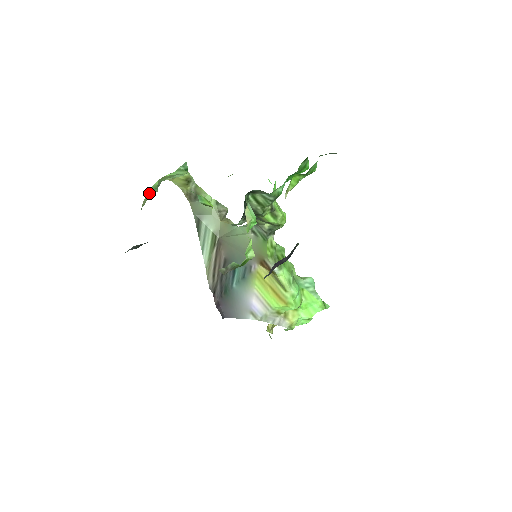
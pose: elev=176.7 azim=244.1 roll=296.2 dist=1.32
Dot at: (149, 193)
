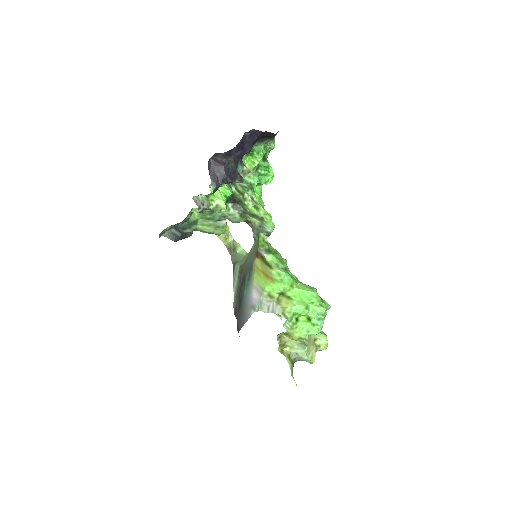
Dot at: occluded
